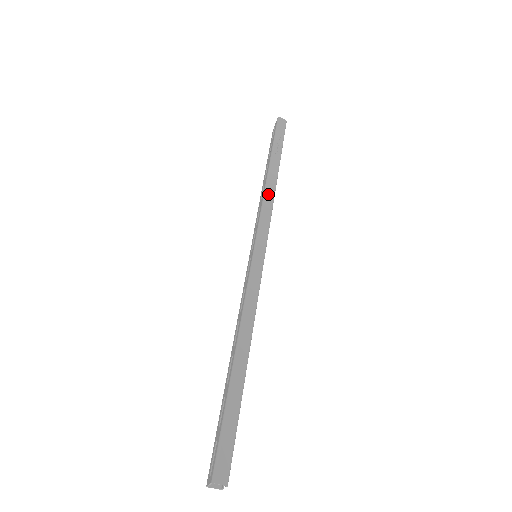
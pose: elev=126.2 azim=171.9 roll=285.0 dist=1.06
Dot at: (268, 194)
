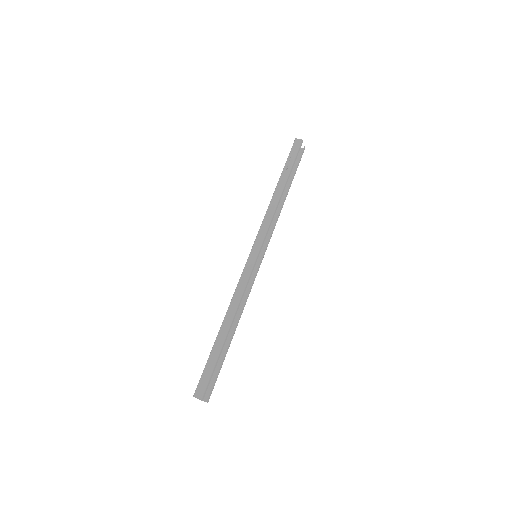
Dot at: (270, 208)
